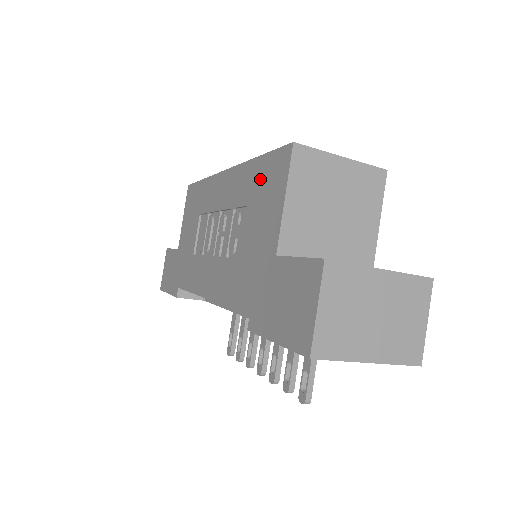
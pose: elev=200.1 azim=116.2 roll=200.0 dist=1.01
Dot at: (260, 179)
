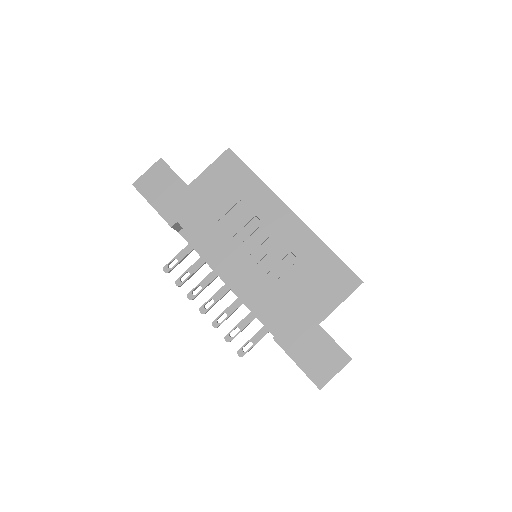
Dot at: (327, 267)
